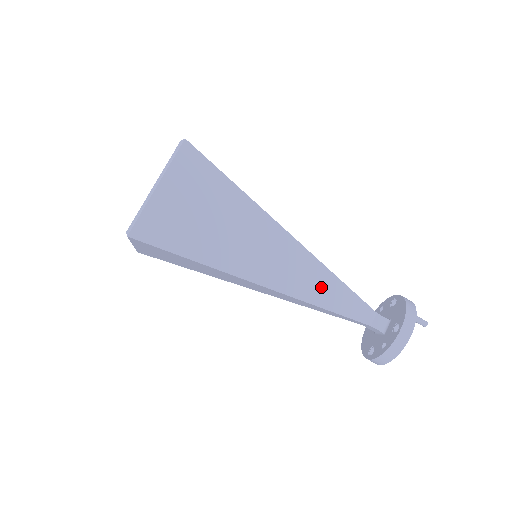
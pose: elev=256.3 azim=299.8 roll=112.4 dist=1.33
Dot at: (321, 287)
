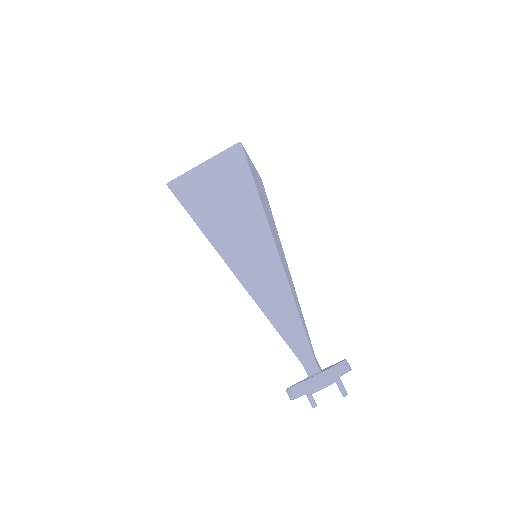
Dot at: (278, 304)
